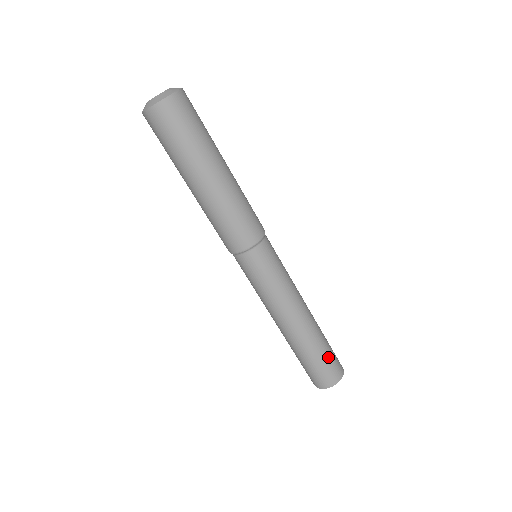
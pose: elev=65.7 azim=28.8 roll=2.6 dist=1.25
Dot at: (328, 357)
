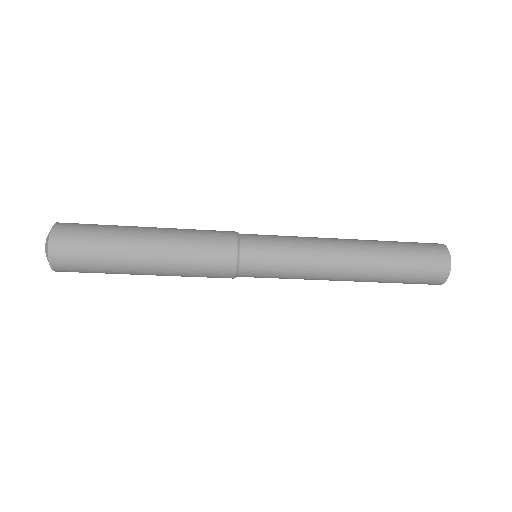
Dot at: (411, 277)
